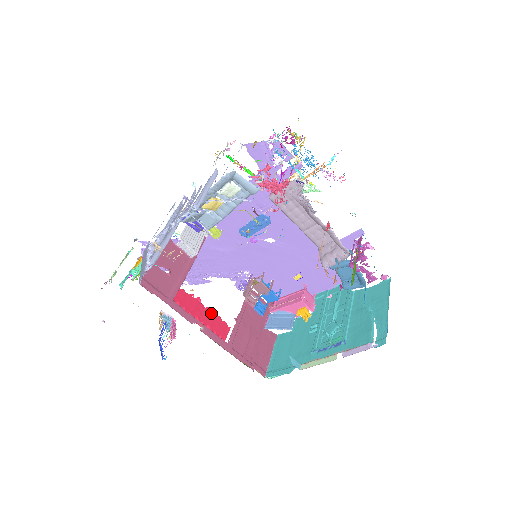
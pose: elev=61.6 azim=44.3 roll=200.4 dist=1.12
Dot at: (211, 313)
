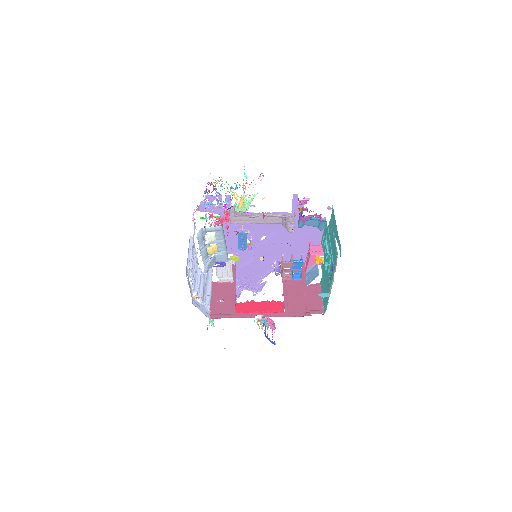
Dot at: (266, 303)
